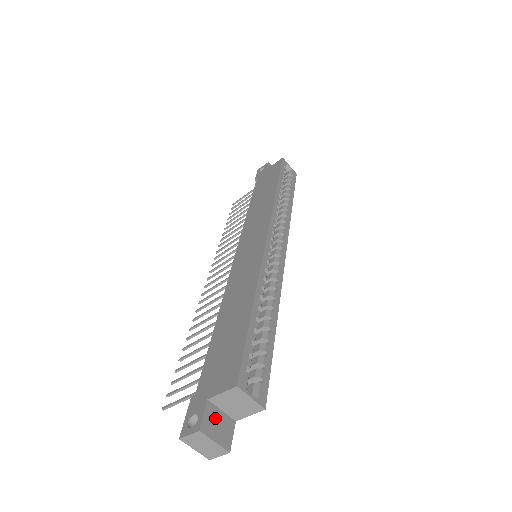
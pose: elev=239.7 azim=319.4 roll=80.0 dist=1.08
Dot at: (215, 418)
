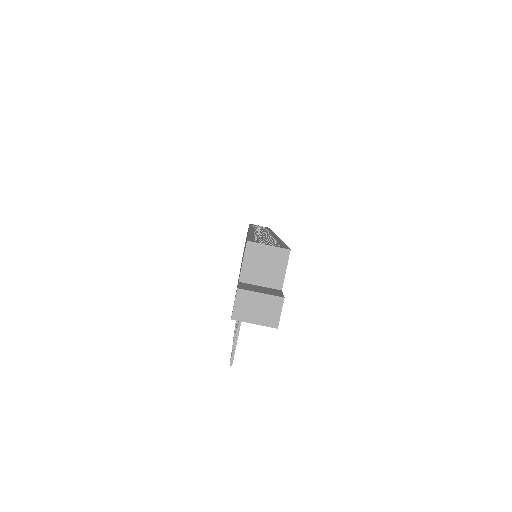
Dot at: (254, 287)
